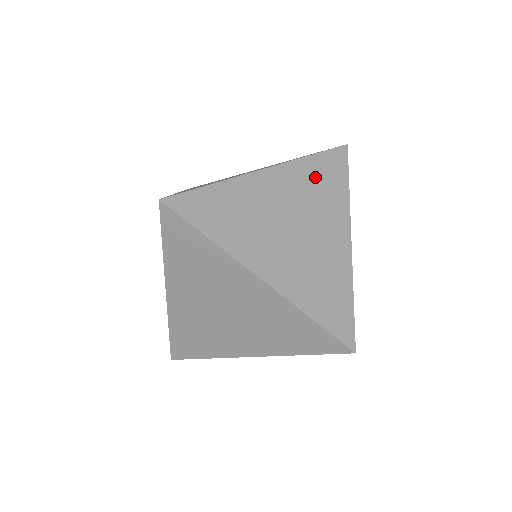
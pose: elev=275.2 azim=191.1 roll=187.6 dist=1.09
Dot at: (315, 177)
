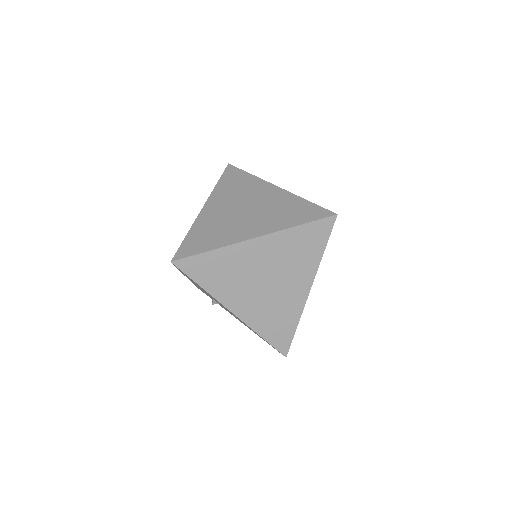
Dot at: (230, 187)
